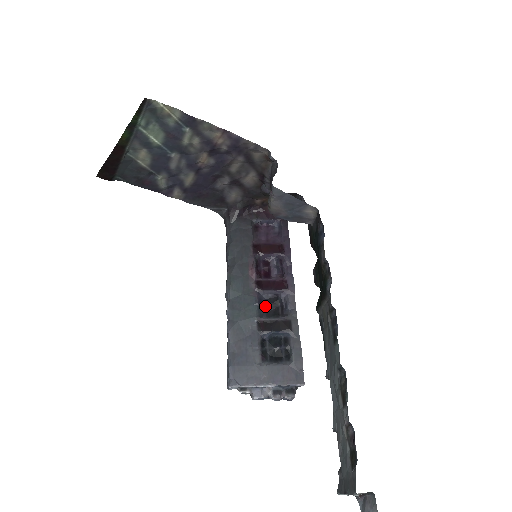
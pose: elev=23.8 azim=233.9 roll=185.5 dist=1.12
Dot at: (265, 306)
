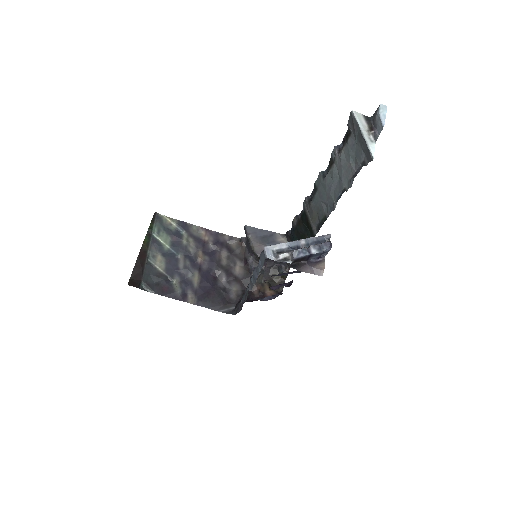
Dot at: occluded
